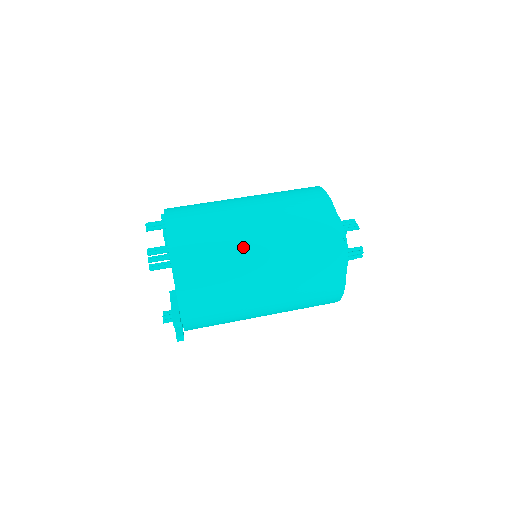
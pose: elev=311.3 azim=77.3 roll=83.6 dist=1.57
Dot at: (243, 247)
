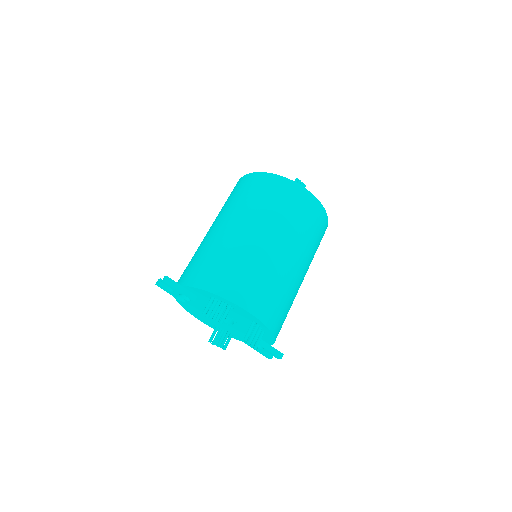
Dot at: (297, 281)
